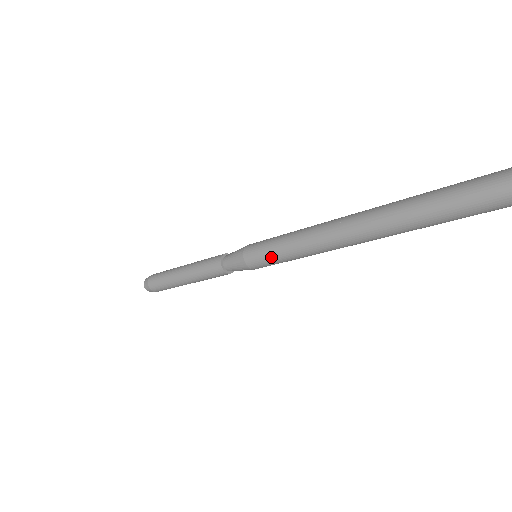
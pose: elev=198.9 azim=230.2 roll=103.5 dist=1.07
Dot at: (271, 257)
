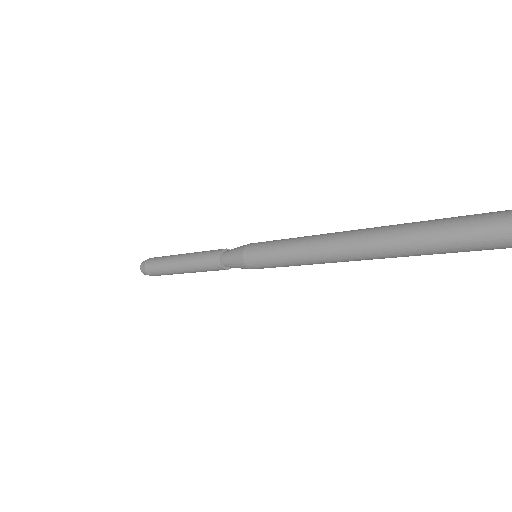
Dot at: (269, 251)
